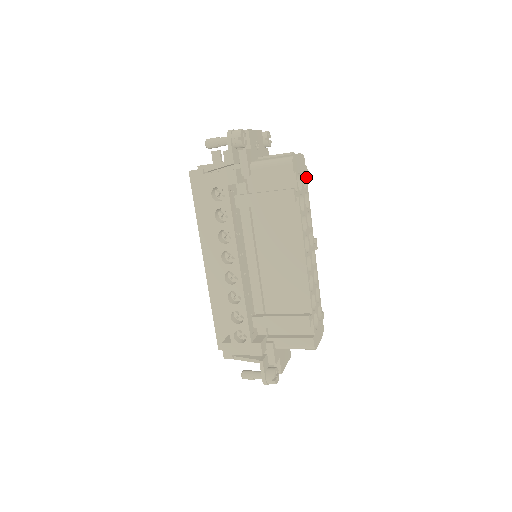
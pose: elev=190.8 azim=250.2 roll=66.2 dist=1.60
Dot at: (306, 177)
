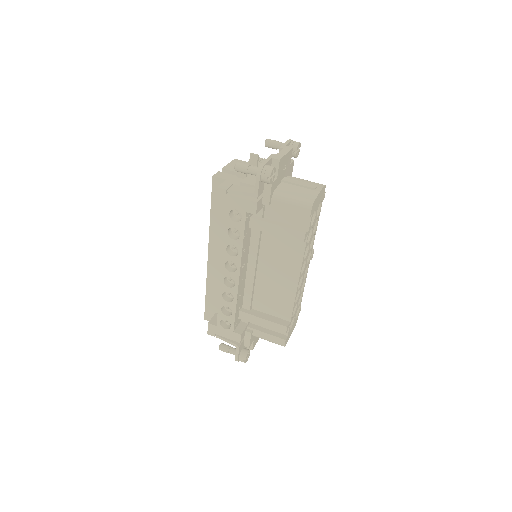
Dot at: (321, 204)
